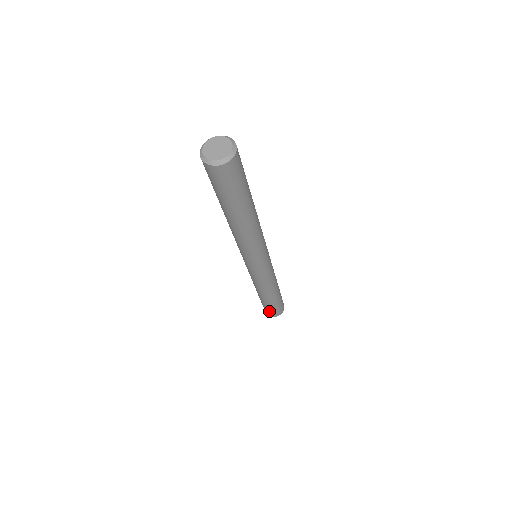
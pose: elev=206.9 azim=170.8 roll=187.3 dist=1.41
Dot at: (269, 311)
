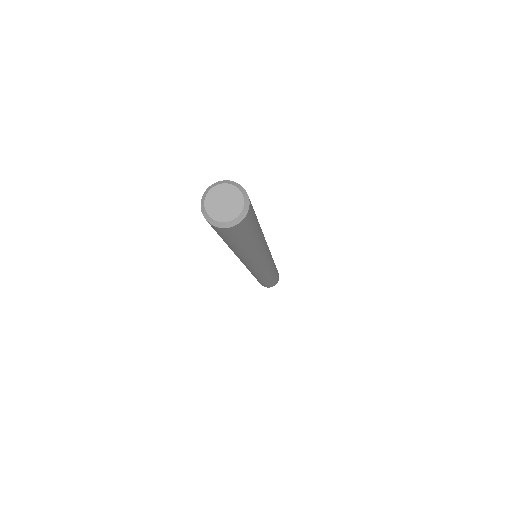
Dot at: (262, 284)
